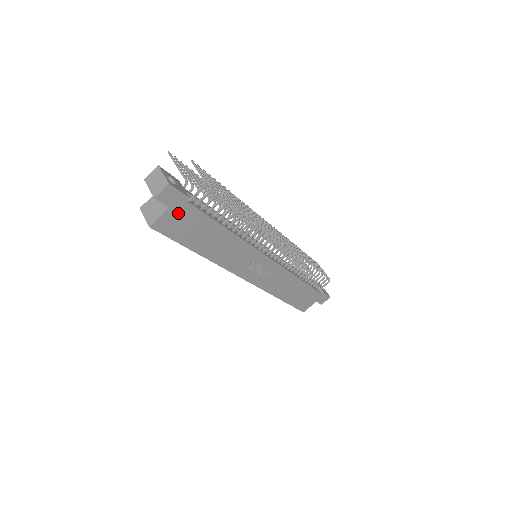
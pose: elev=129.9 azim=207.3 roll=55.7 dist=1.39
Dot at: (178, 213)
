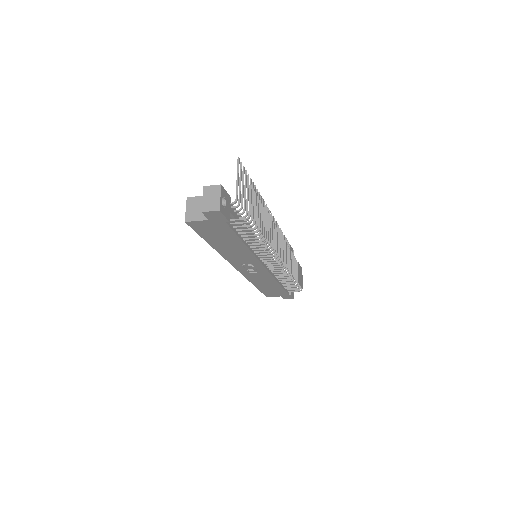
Dot at: (214, 224)
